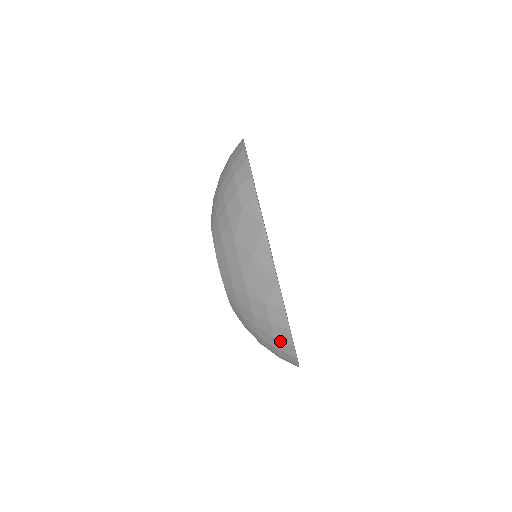
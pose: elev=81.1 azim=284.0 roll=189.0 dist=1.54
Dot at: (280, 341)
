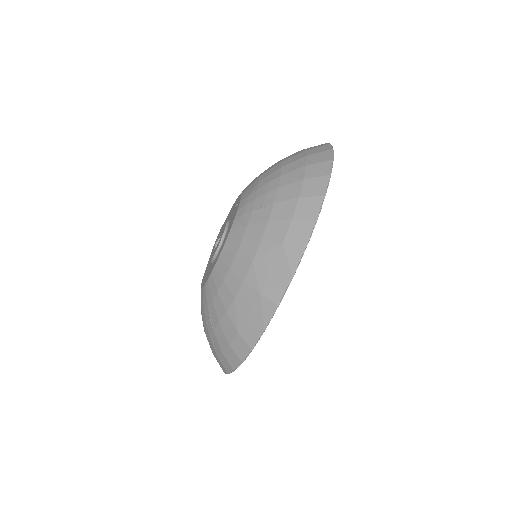
Dot at: (226, 358)
